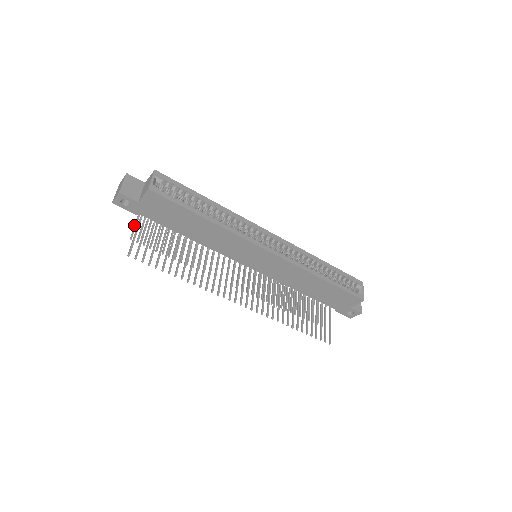
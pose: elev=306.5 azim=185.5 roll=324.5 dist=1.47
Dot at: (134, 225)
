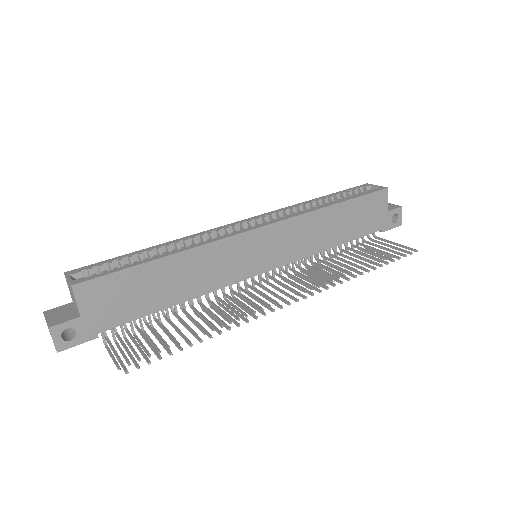
Dot at: occluded
